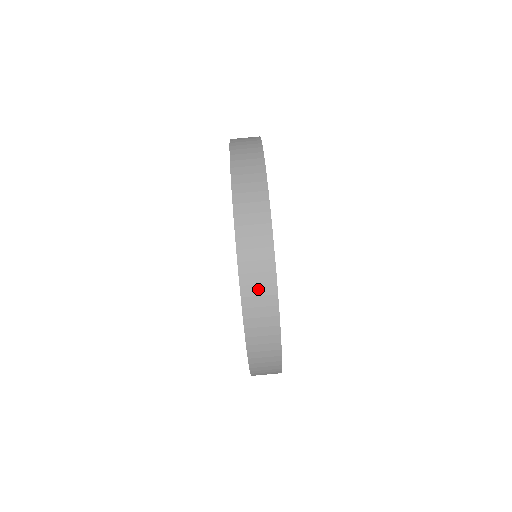
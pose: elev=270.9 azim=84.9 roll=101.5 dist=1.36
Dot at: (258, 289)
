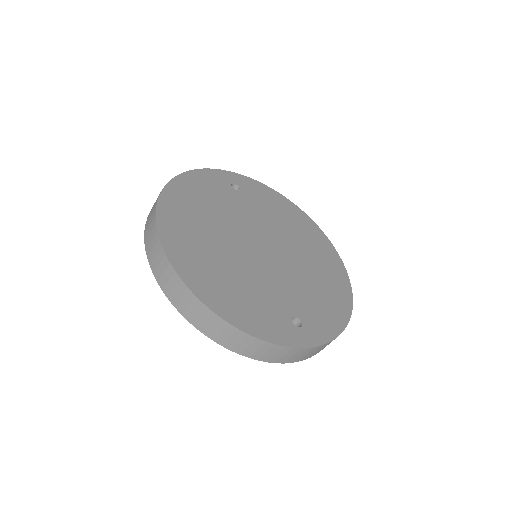
Dot at: (302, 355)
